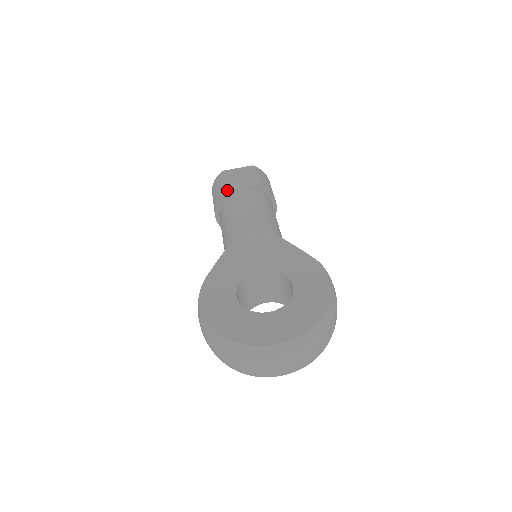
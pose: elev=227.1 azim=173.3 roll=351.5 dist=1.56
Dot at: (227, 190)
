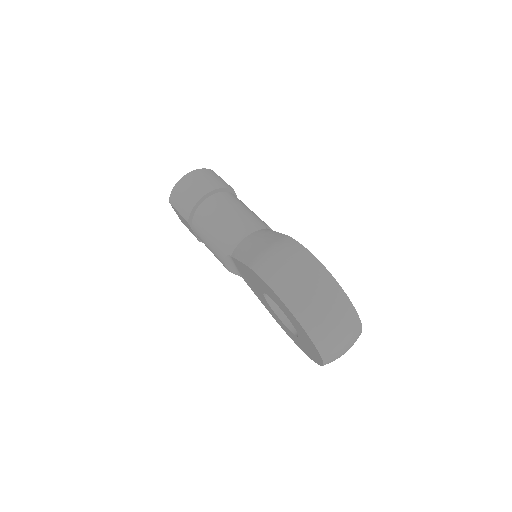
Dot at: occluded
